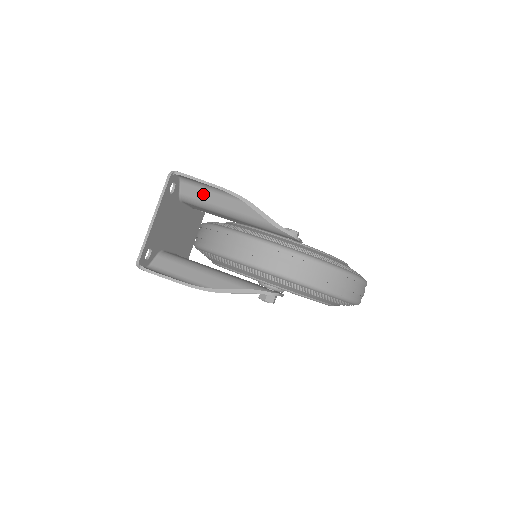
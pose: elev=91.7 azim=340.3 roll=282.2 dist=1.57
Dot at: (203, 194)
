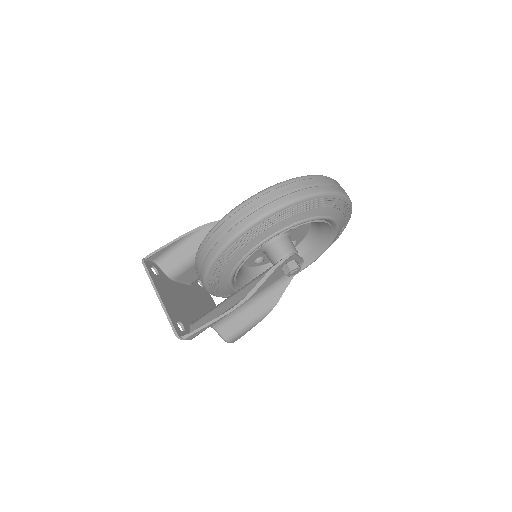
Dot at: (179, 255)
